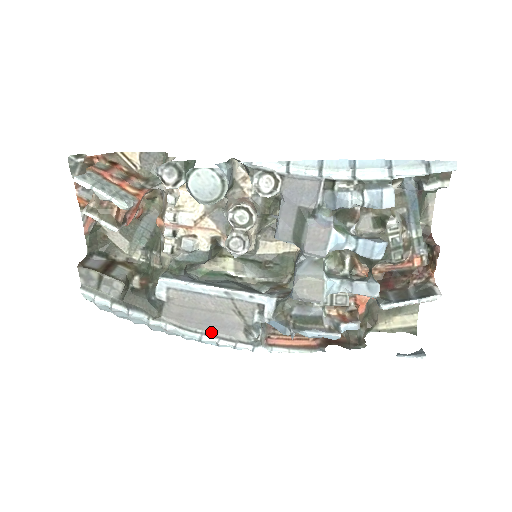
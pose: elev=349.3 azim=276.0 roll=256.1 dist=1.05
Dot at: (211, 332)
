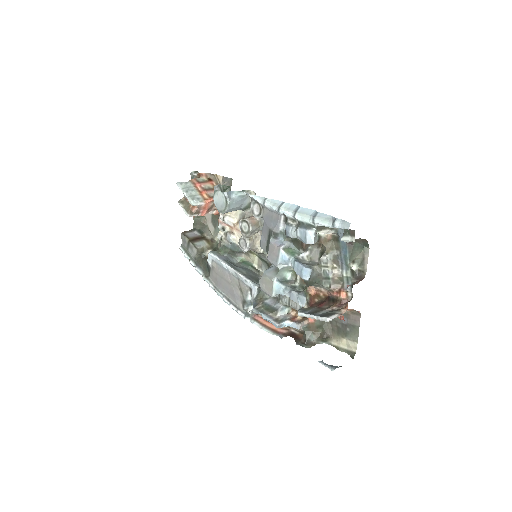
Dot at: (228, 297)
